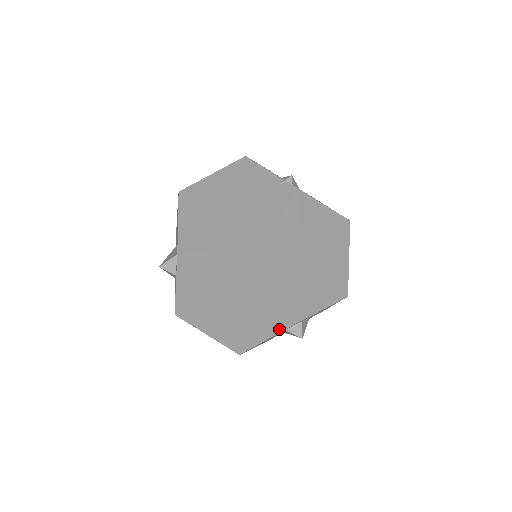
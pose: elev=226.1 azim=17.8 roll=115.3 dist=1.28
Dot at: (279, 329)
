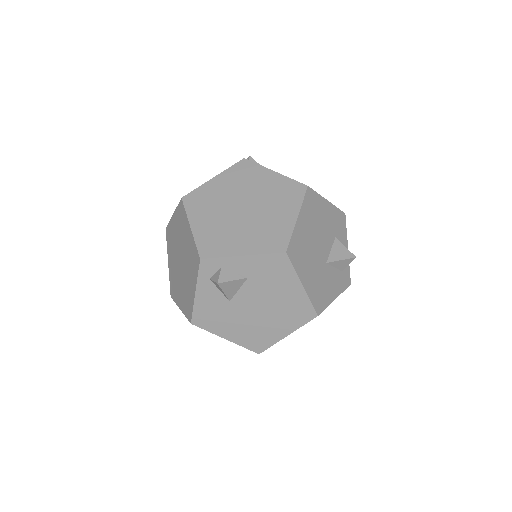
Dot at: (197, 271)
